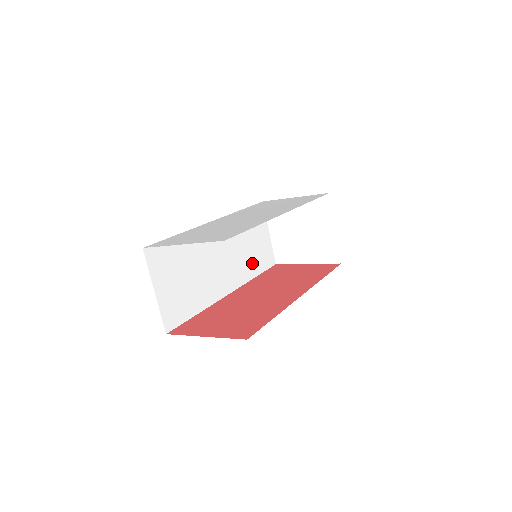
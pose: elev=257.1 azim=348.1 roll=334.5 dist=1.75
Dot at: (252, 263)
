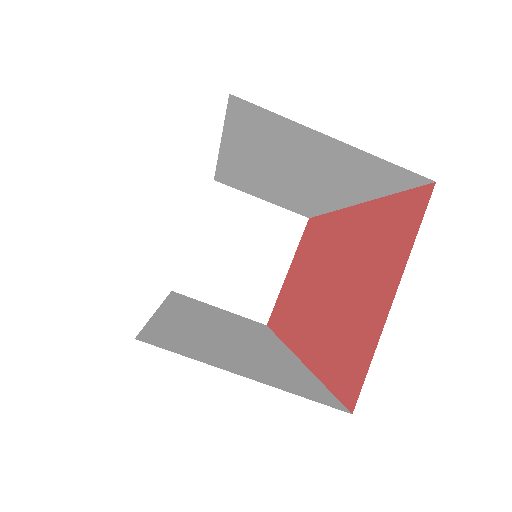
Dot at: occluded
